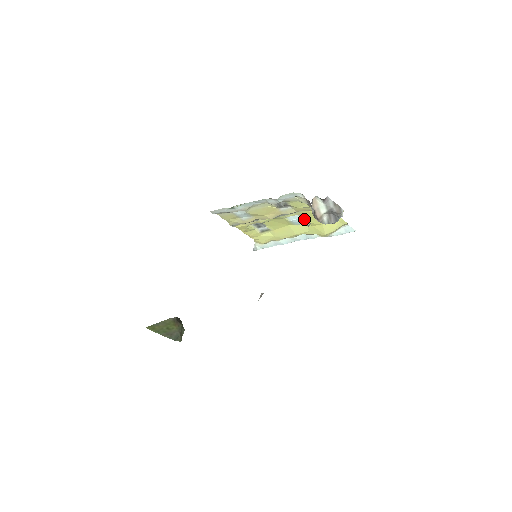
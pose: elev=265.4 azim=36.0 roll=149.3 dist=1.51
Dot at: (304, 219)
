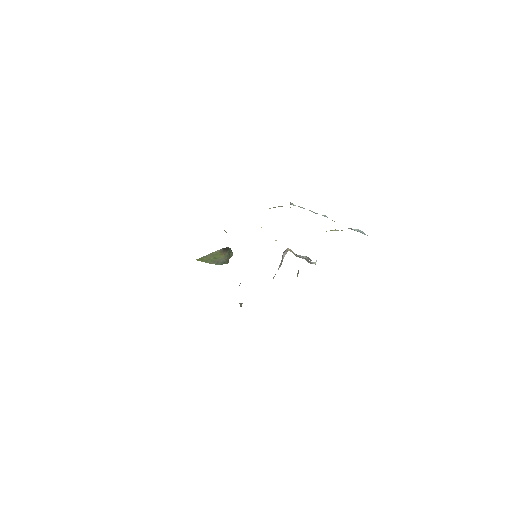
Dot at: occluded
